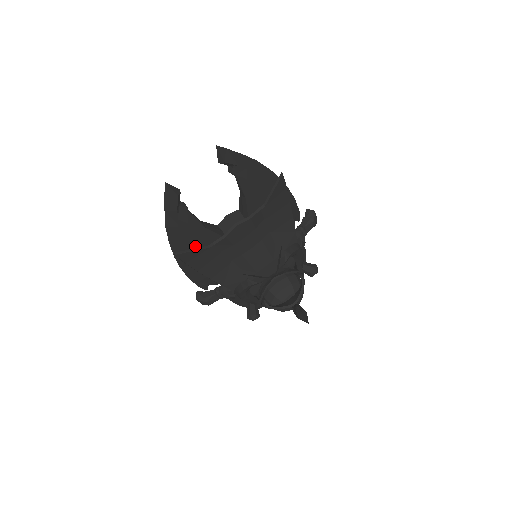
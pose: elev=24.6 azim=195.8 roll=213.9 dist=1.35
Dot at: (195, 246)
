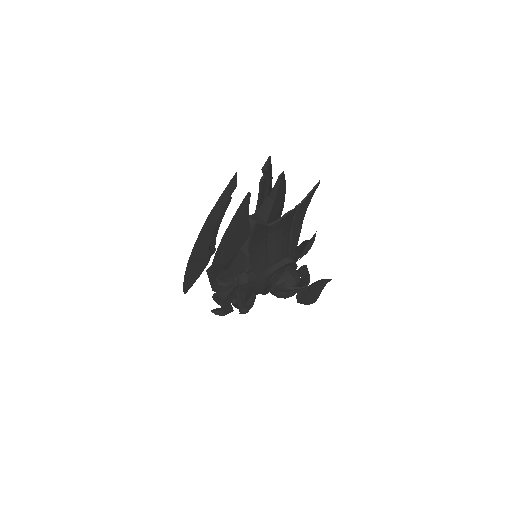
Dot at: (233, 233)
